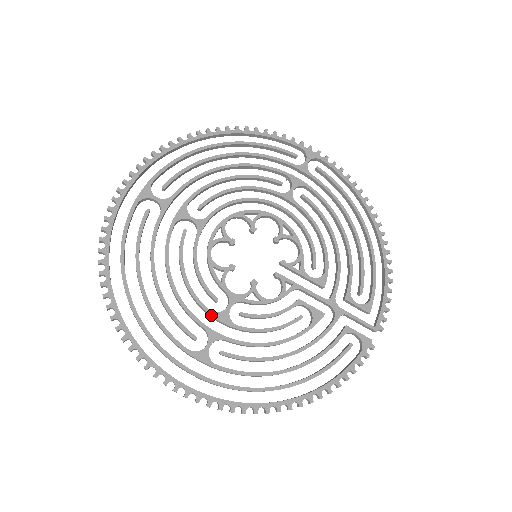
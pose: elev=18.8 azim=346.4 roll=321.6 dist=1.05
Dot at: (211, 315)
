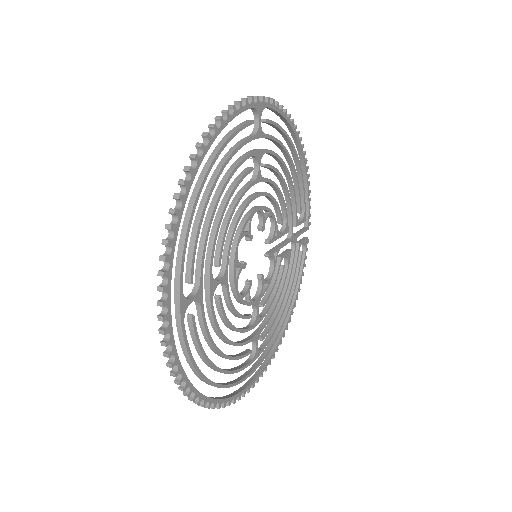
Dot at: occluded
